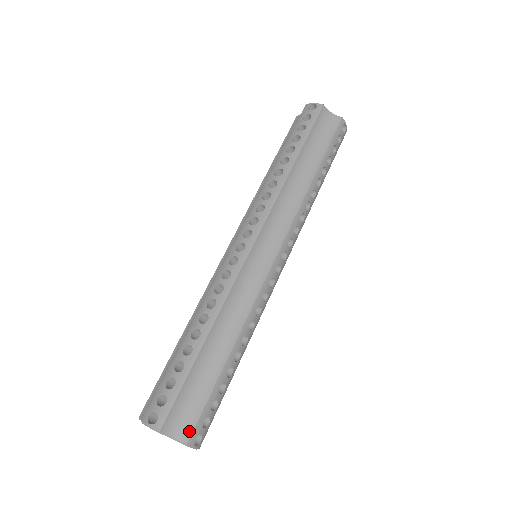
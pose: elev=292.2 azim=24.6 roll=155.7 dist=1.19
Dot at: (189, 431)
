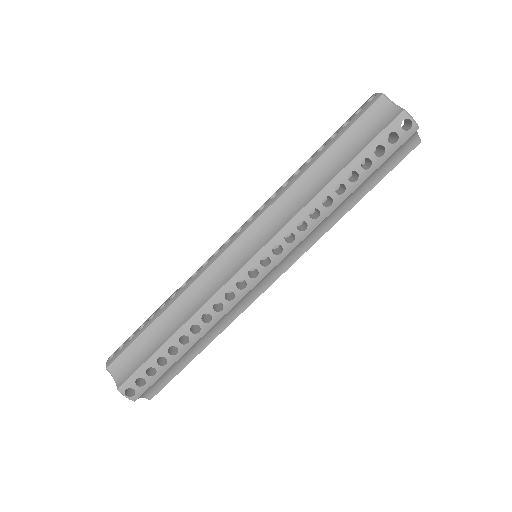
Dot at: (123, 380)
